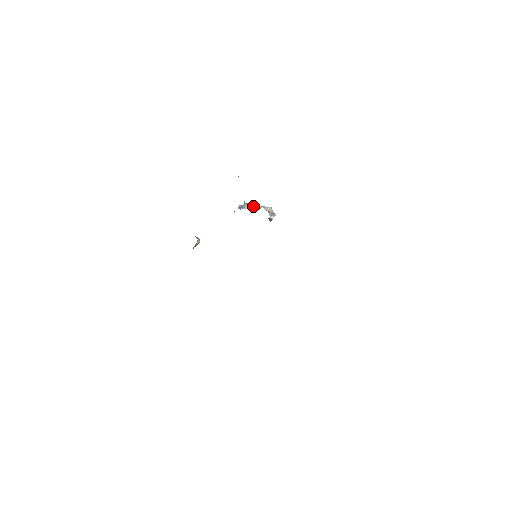
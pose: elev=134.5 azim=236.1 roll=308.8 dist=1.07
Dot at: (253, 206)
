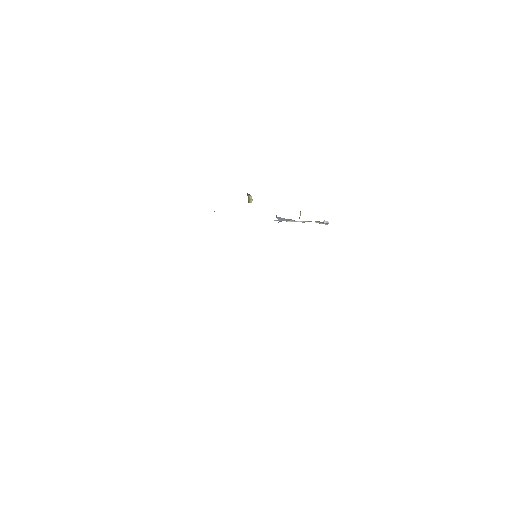
Dot at: occluded
